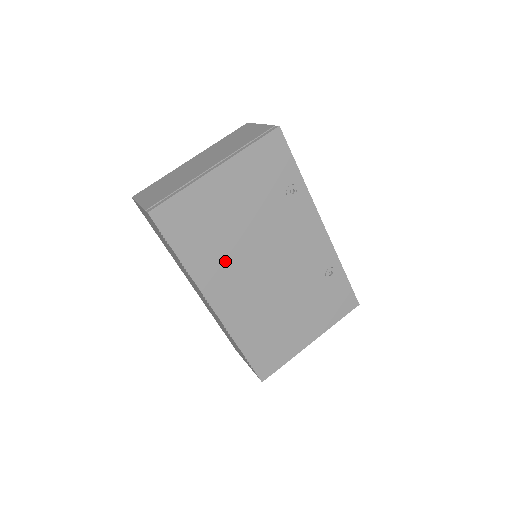
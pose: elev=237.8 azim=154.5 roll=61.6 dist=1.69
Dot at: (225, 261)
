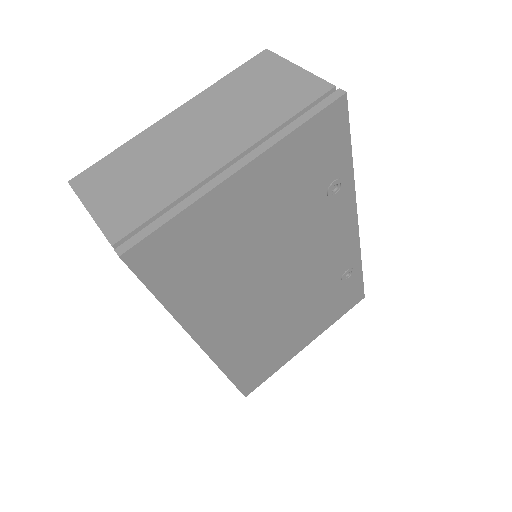
Dot at: (228, 292)
